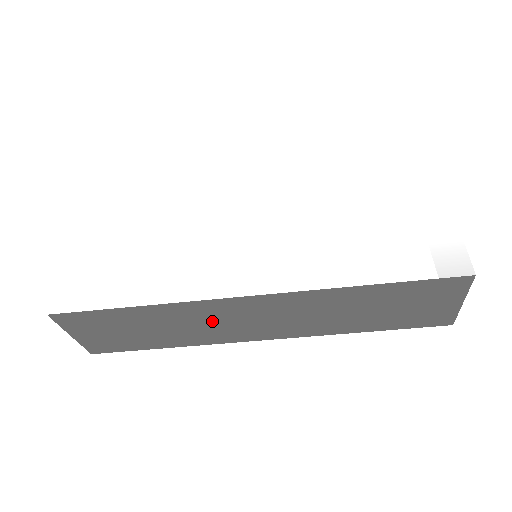
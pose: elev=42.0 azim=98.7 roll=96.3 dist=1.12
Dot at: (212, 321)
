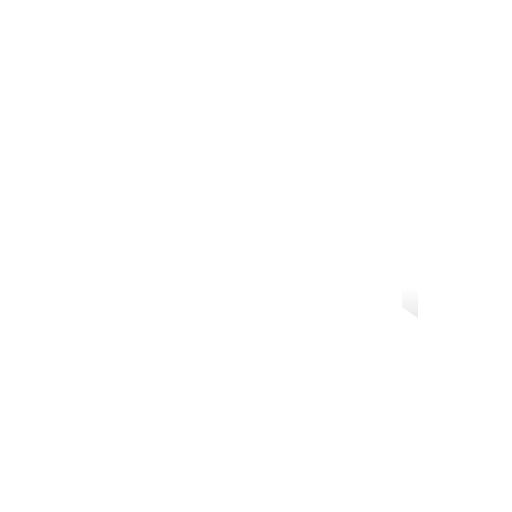
Dot at: occluded
